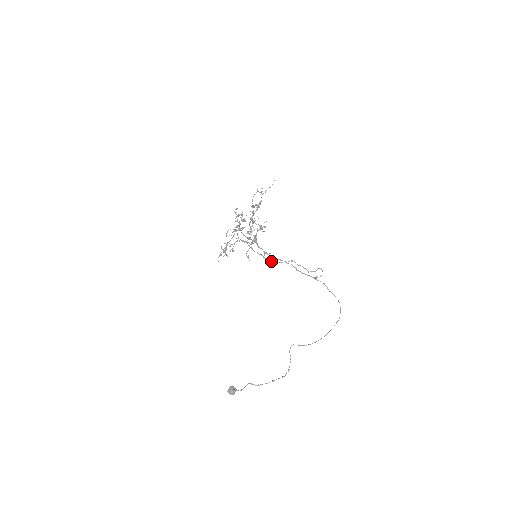
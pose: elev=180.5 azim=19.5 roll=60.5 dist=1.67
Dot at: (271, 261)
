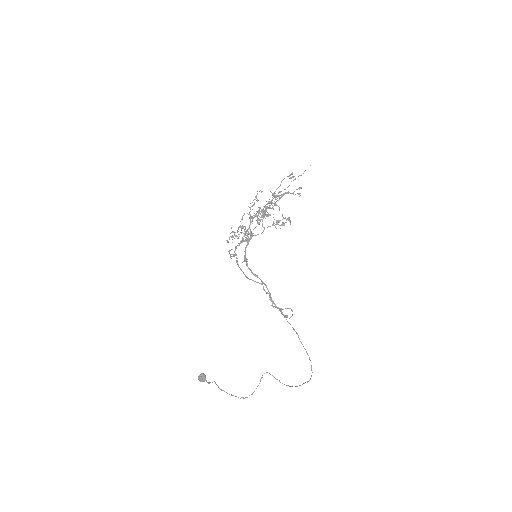
Dot at: occluded
